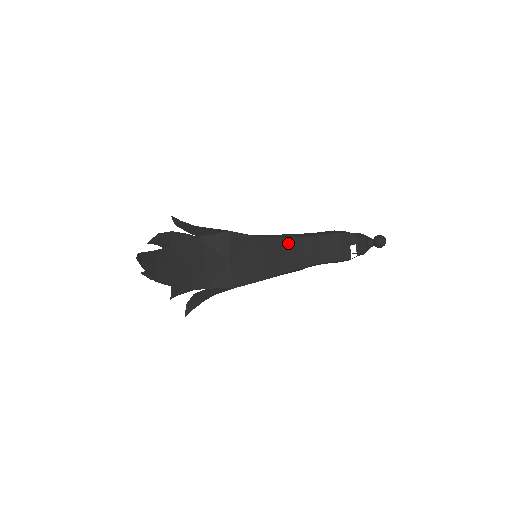
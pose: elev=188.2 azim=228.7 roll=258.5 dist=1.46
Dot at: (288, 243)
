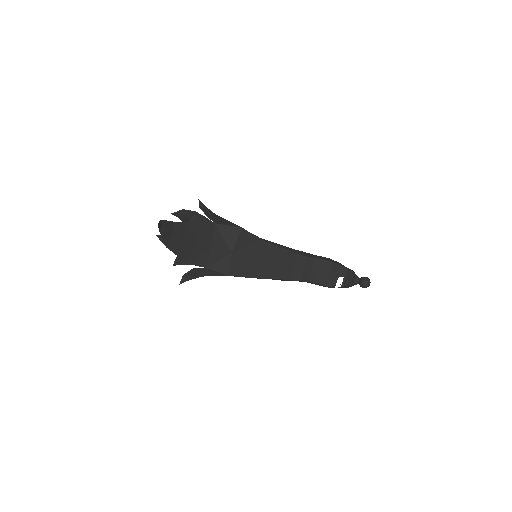
Dot at: (287, 255)
